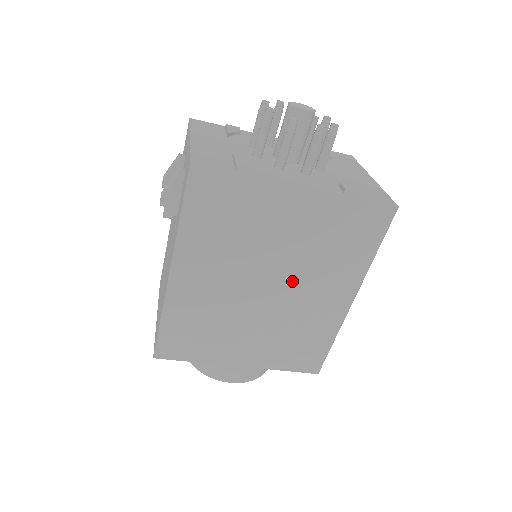
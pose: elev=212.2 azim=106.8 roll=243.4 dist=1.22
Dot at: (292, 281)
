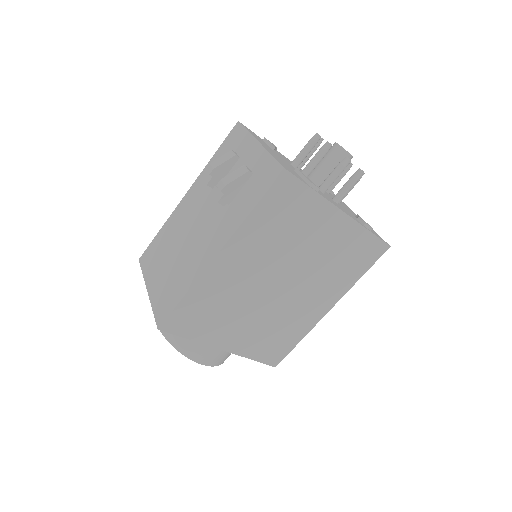
Dot at: (300, 284)
